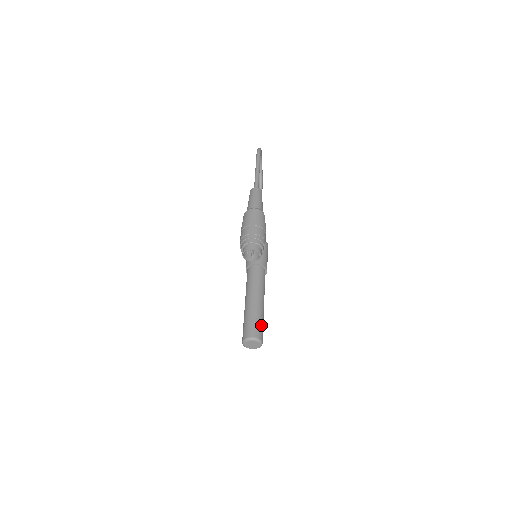
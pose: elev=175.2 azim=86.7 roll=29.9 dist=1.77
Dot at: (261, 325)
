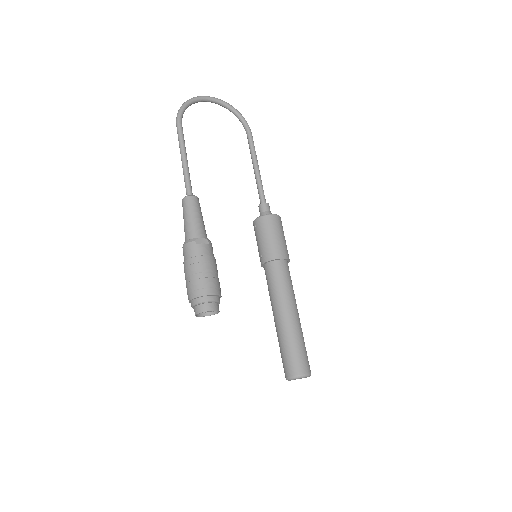
Dot at: (293, 353)
